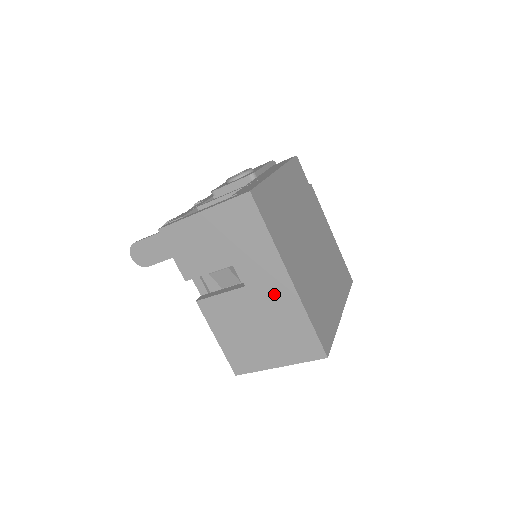
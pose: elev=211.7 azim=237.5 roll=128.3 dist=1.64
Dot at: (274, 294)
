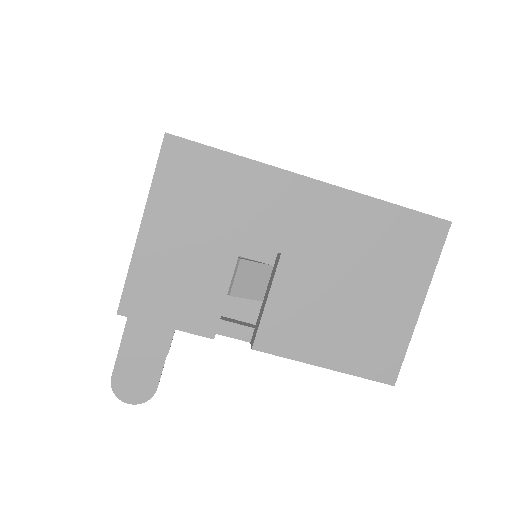
Dot at: (319, 221)
